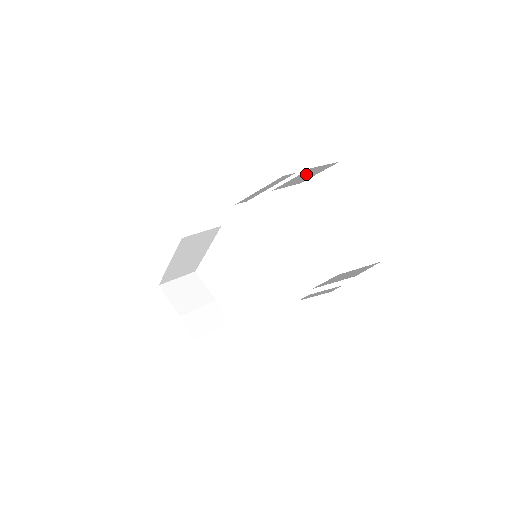
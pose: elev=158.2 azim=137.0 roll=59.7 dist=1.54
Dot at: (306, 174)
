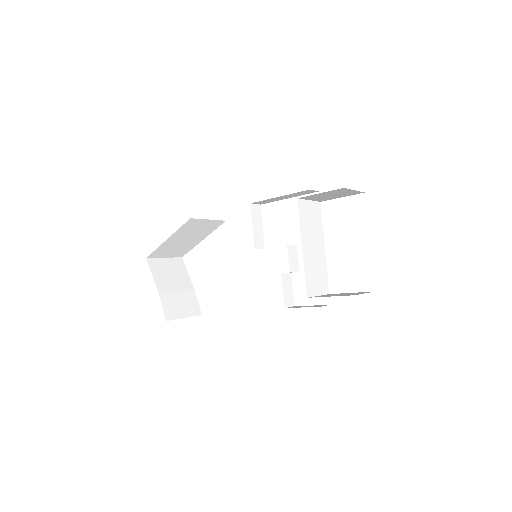
Dot at: (334, 193)
